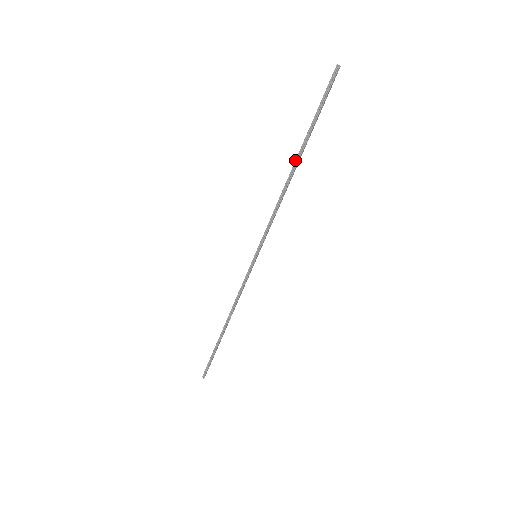
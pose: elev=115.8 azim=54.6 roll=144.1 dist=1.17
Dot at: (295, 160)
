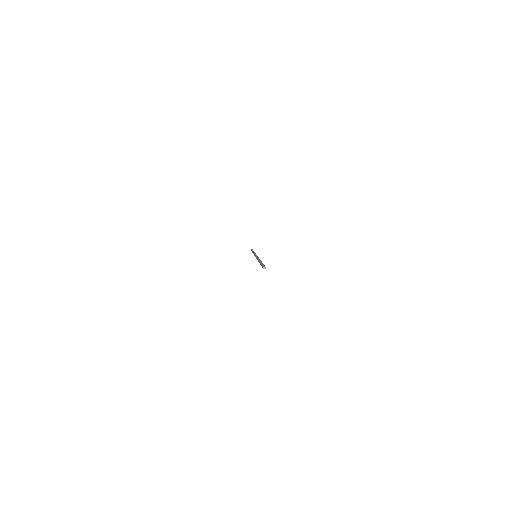
Dot at: occluded
